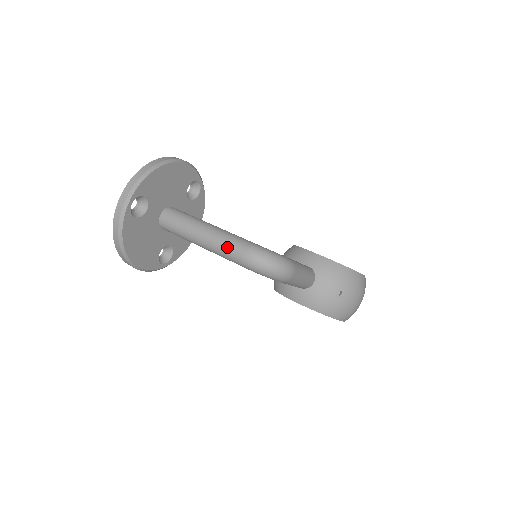
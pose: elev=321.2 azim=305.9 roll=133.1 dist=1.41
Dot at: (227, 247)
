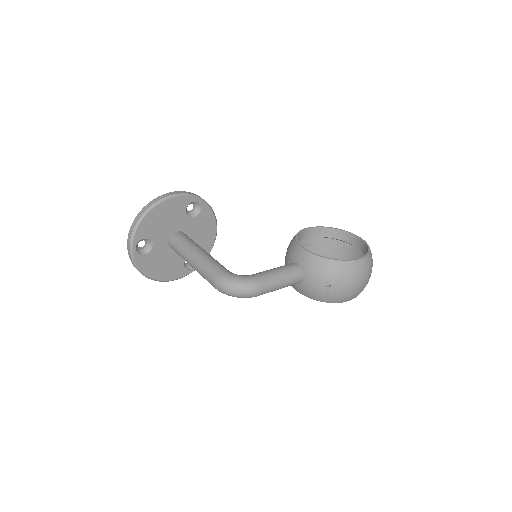
Dot at: (204, 275)
